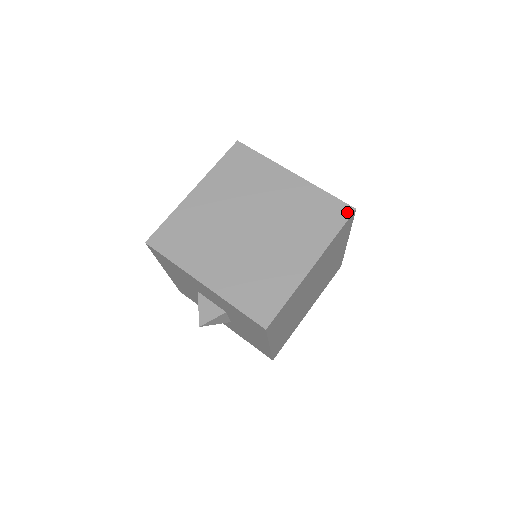
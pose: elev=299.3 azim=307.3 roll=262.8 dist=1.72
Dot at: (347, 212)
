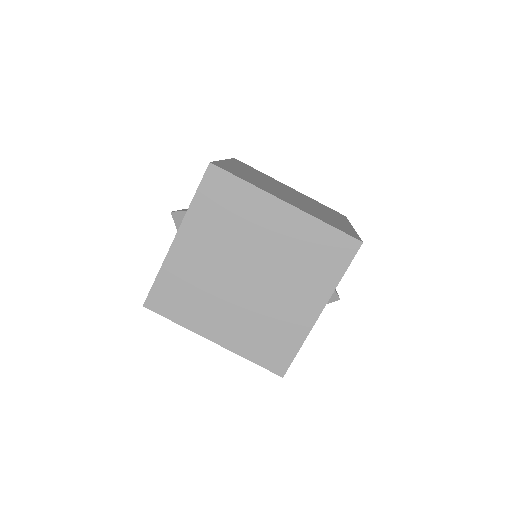
Dot at: (354, 236)
